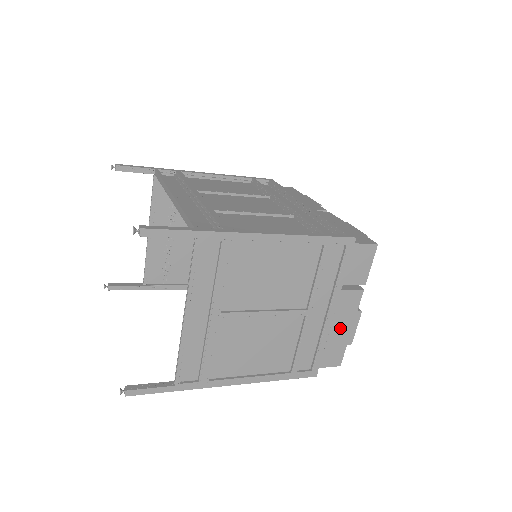
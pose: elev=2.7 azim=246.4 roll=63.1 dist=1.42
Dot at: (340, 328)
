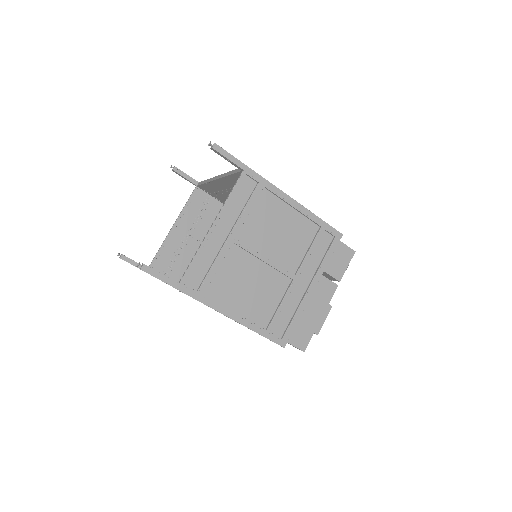
Dot at: (313, 311)
